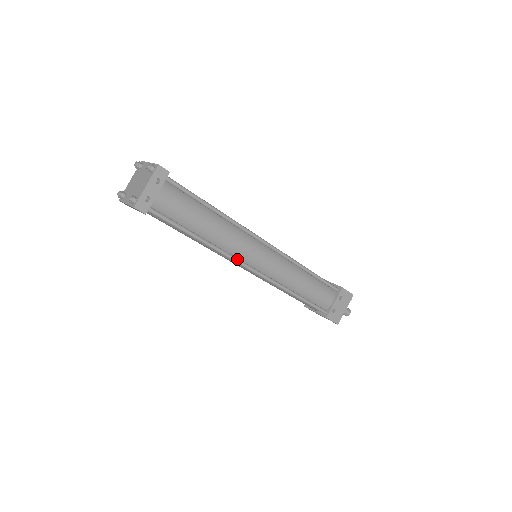
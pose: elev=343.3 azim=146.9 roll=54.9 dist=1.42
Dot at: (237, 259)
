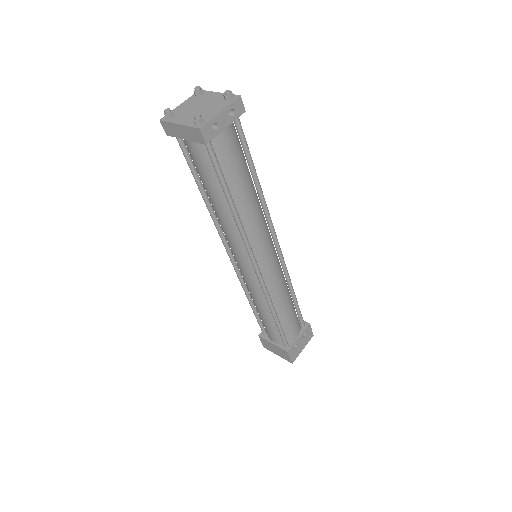
Dot at: (251, 248)
